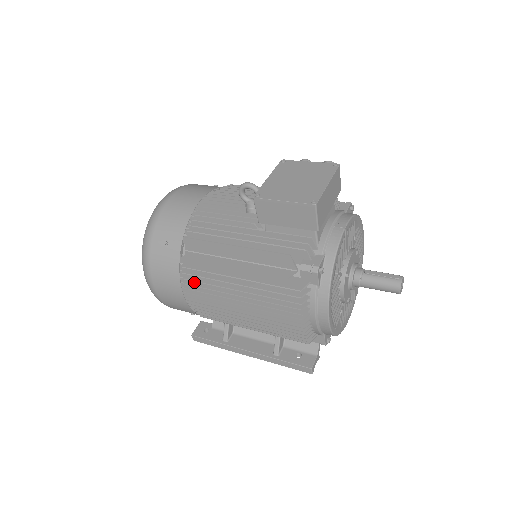
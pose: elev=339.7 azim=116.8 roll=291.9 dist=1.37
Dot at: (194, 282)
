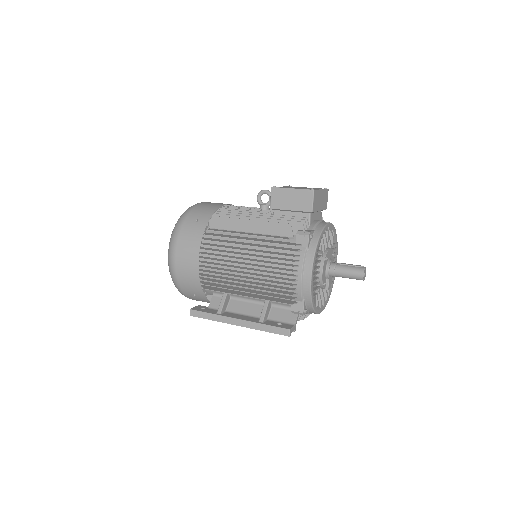
Dot at: (211, 249)
